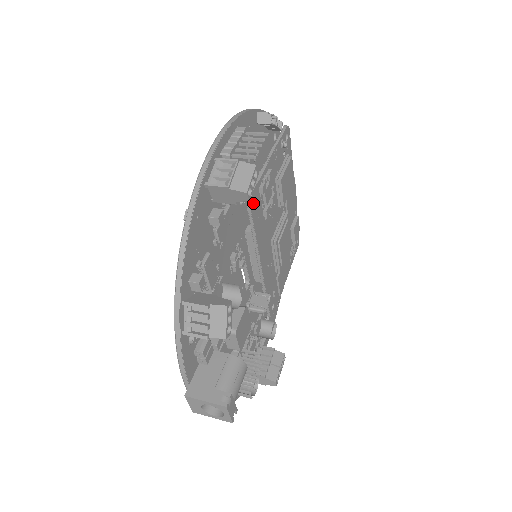
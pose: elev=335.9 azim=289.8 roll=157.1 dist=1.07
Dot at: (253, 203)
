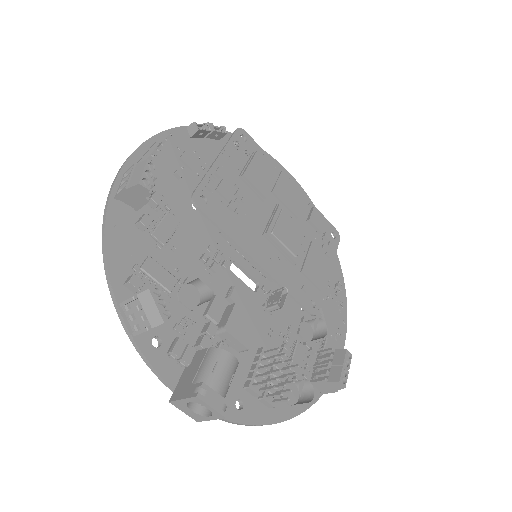
Dot at: (206, 203)
